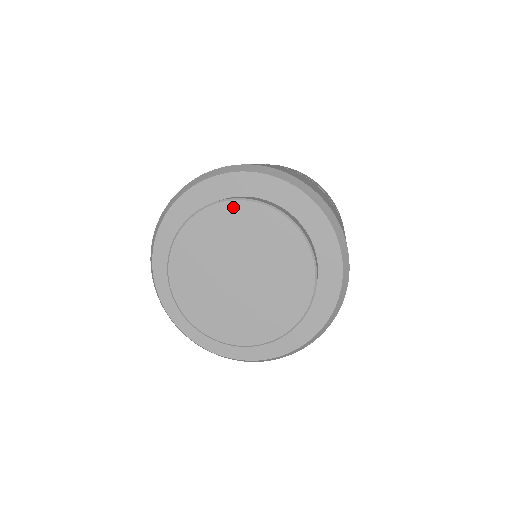
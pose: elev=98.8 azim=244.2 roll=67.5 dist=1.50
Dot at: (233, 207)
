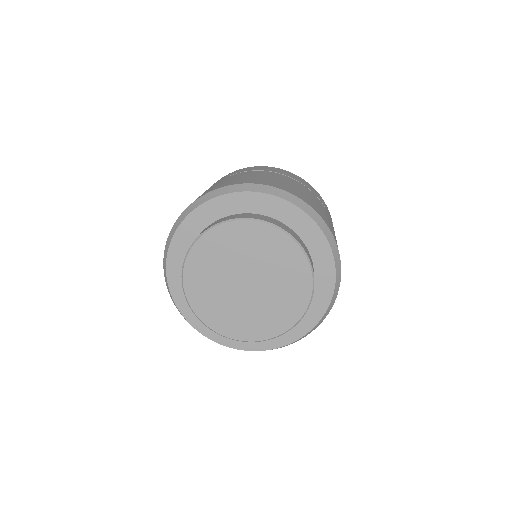
Dot at: (220, 231)
